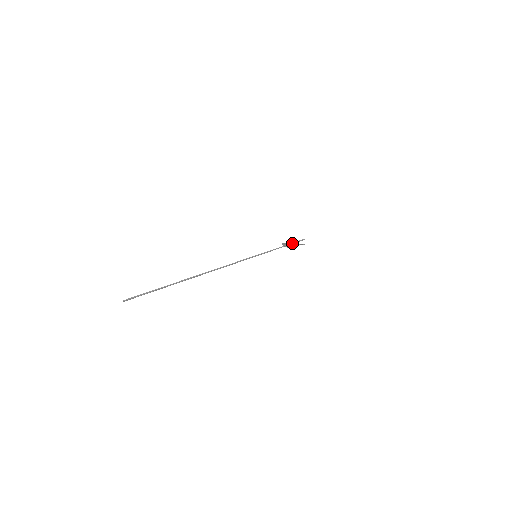
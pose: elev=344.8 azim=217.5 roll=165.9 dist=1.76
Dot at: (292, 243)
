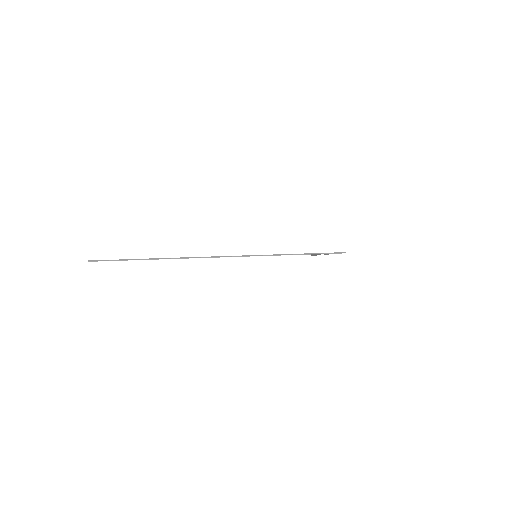
Dot at: (321, 253)
